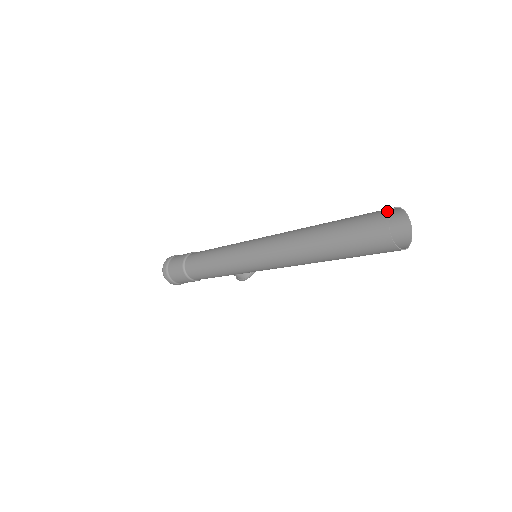
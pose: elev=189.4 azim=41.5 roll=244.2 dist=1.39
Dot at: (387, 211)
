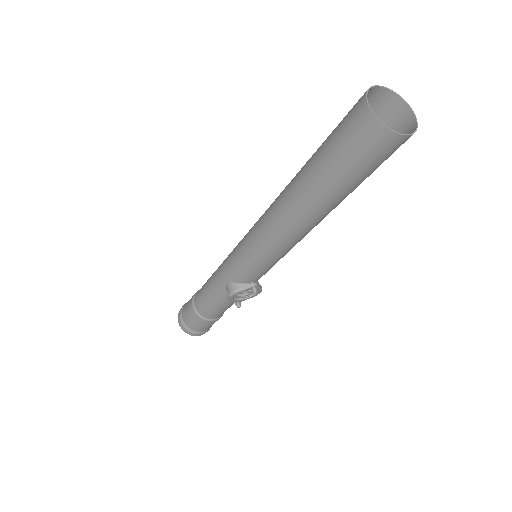
Dot at: (384, 93)
